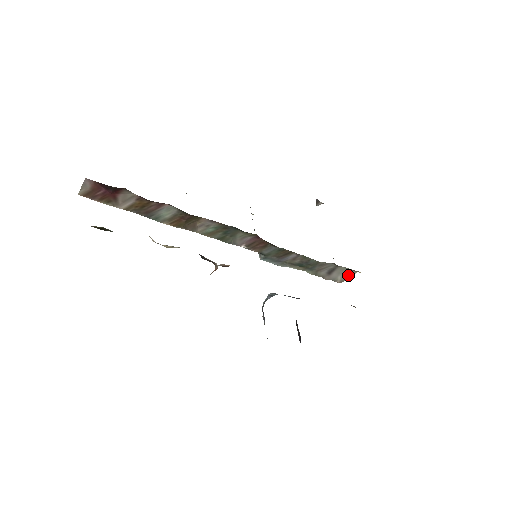
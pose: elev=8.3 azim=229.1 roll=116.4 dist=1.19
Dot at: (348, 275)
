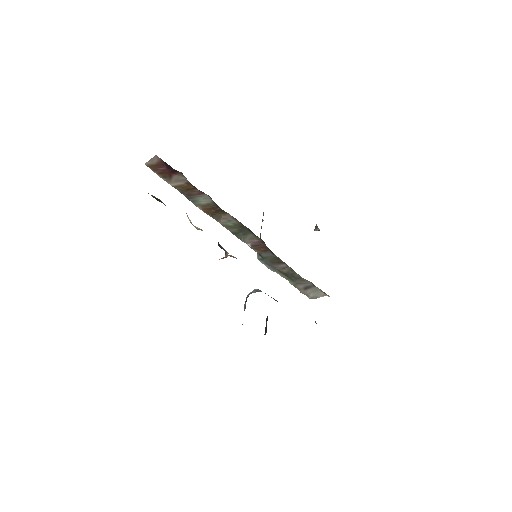
Dot at: (319, 295)
